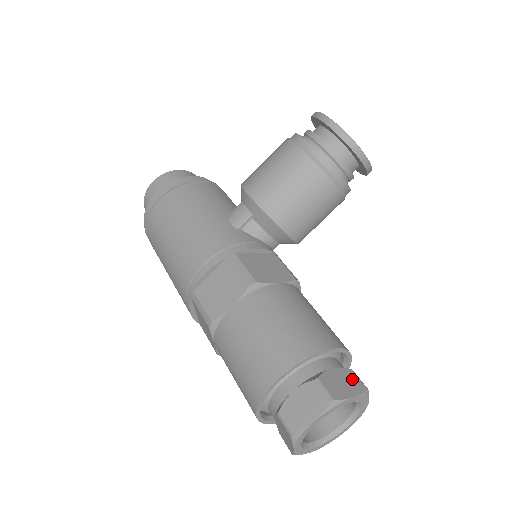
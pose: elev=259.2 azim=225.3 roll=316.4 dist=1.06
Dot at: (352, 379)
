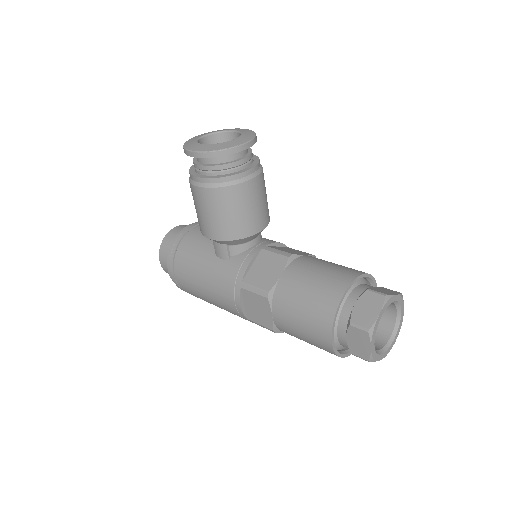
Dot at: (371, 299)
